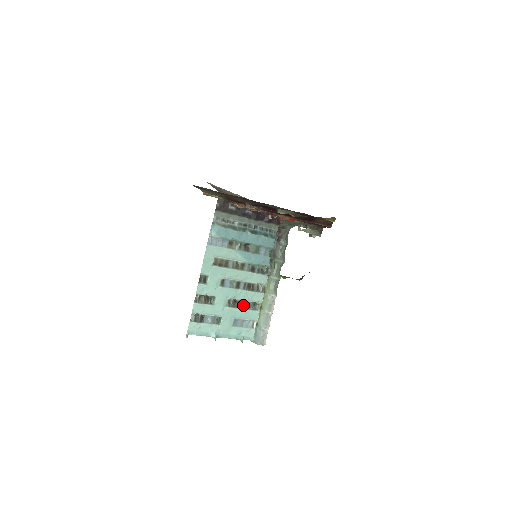
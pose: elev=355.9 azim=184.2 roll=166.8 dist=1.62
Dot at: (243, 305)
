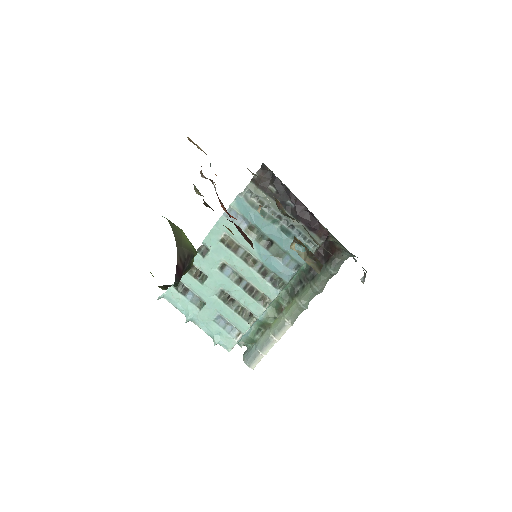
Dot at: (236, 306)
